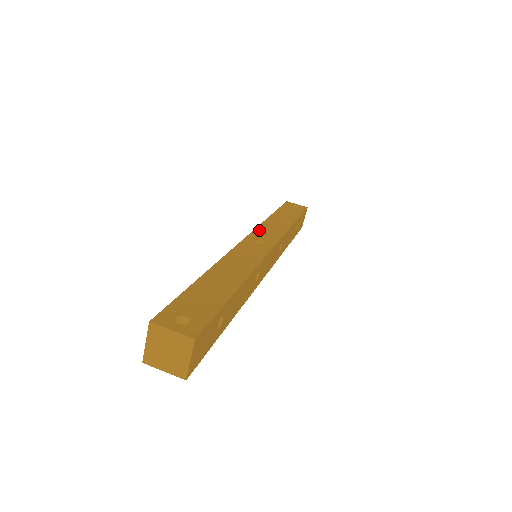
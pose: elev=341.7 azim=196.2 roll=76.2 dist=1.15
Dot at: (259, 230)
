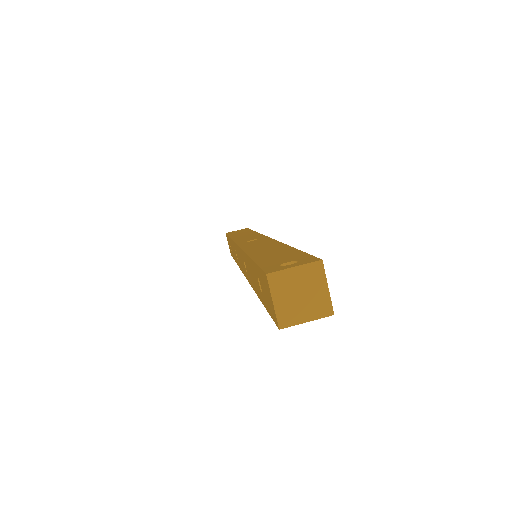
Dot at: (238, 240)
